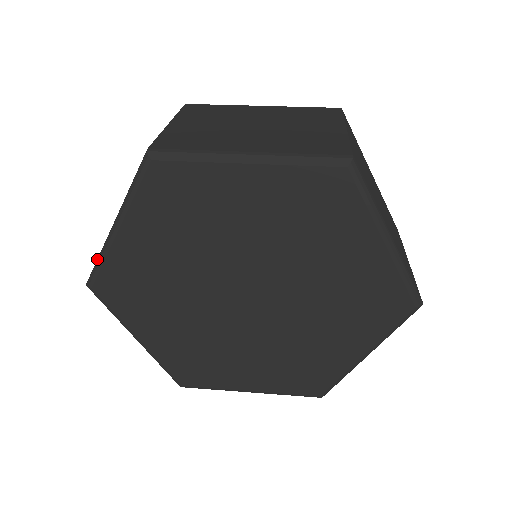
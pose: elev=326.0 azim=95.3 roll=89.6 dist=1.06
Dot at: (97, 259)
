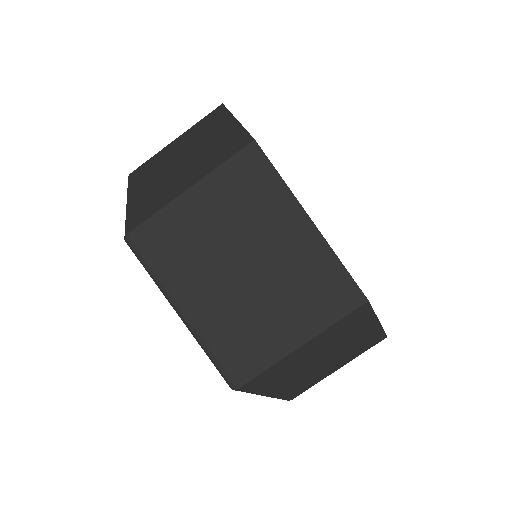
Dot at: (129, 184)
